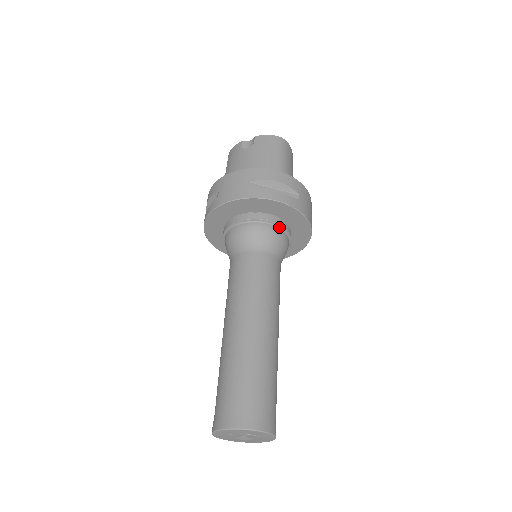
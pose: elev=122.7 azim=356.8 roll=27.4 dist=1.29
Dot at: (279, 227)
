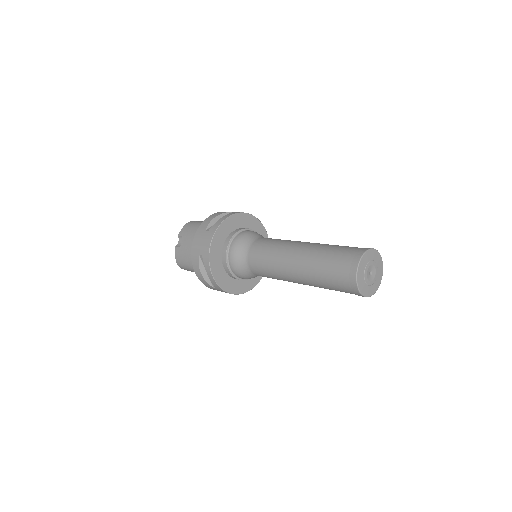
Dot at: (245, 230)
